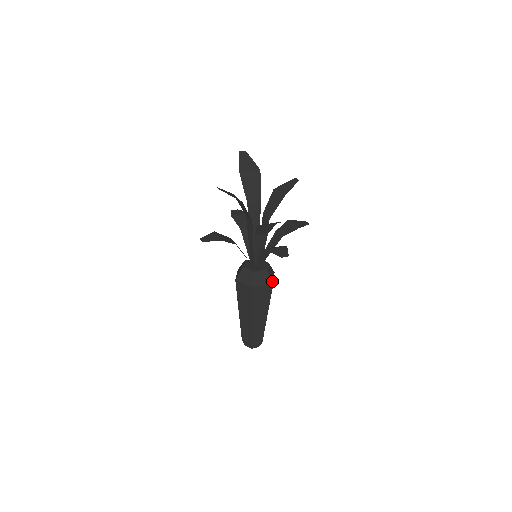
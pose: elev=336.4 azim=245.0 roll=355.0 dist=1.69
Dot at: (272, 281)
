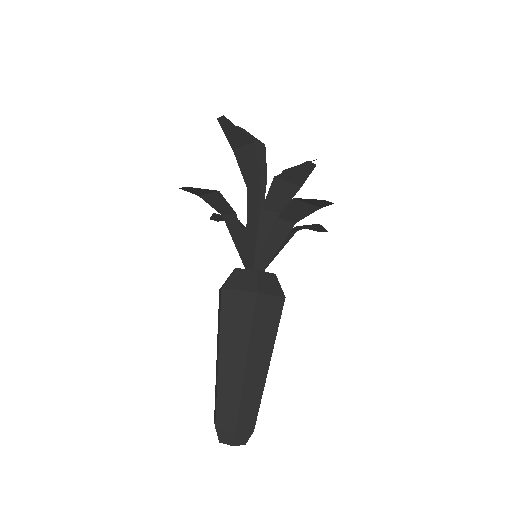
Dot at: (283, 293)
